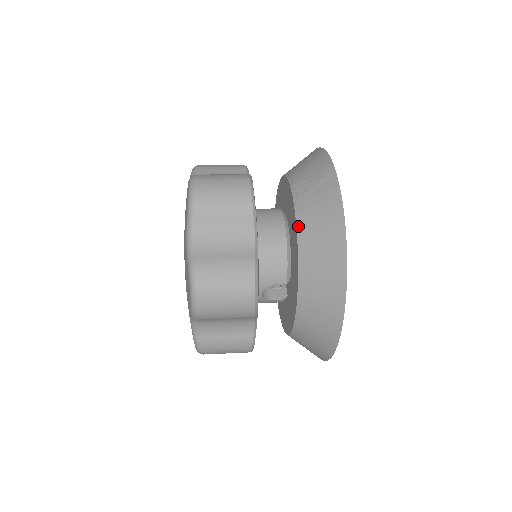
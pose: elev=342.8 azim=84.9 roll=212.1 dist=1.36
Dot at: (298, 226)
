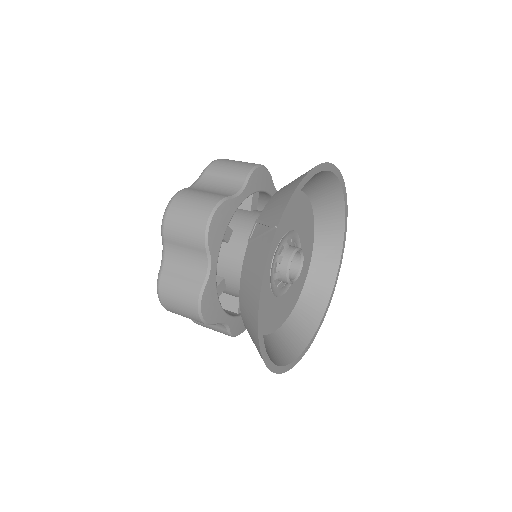
Dot at: (243, 267)
